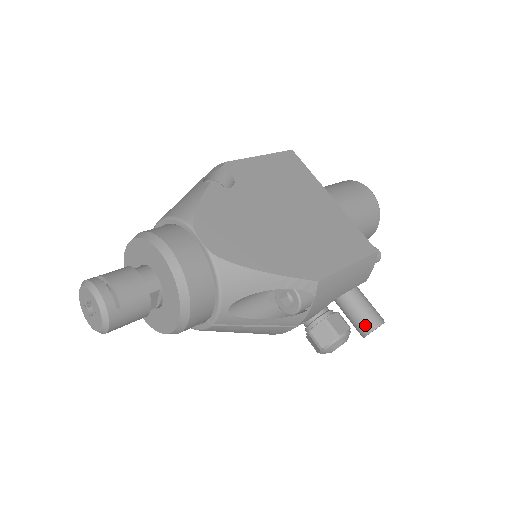
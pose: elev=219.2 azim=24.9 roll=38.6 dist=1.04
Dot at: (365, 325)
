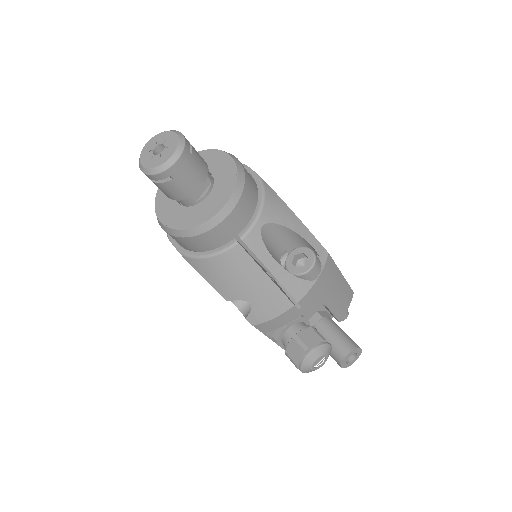
Dot at: (346, 344)
